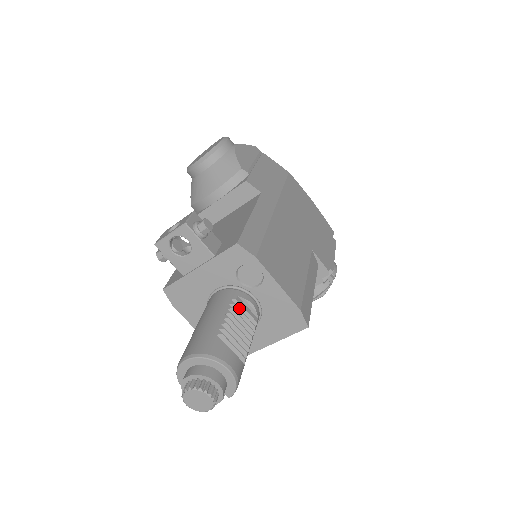
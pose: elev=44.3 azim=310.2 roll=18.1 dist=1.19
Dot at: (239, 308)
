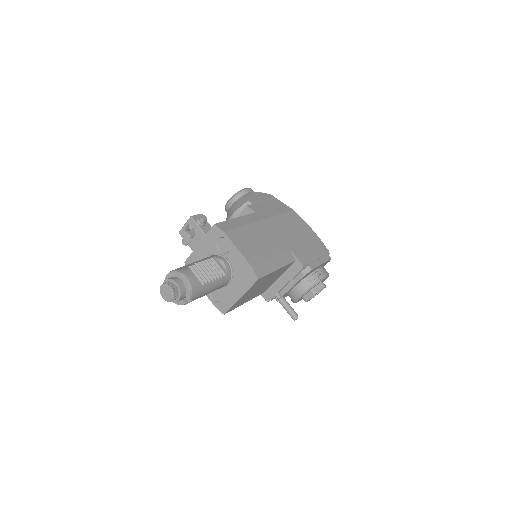
Dot at: (213, 262)
